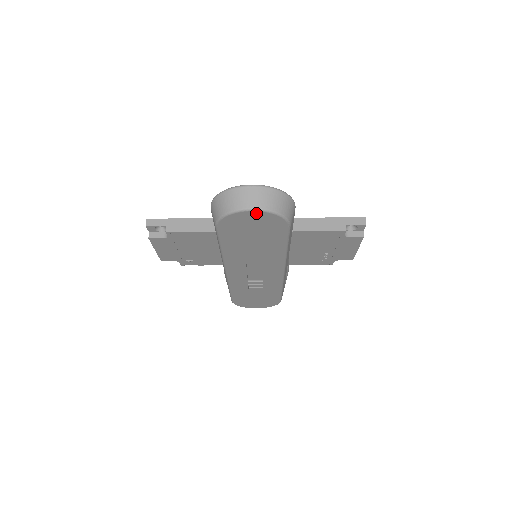
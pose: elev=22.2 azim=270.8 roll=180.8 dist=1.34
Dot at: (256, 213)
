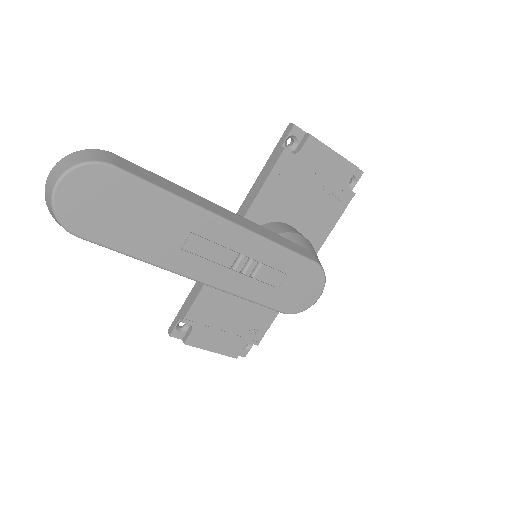
Dot at: (64, 185)
